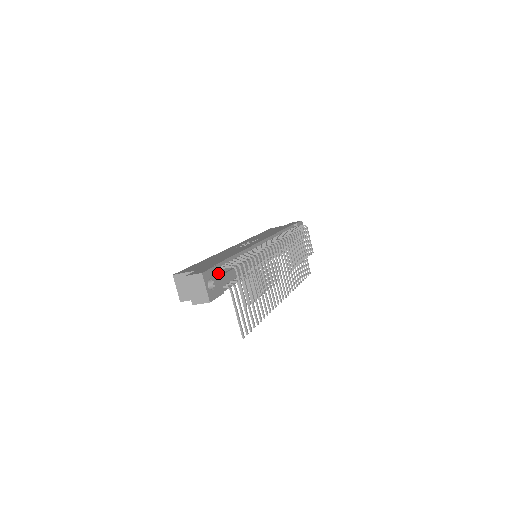
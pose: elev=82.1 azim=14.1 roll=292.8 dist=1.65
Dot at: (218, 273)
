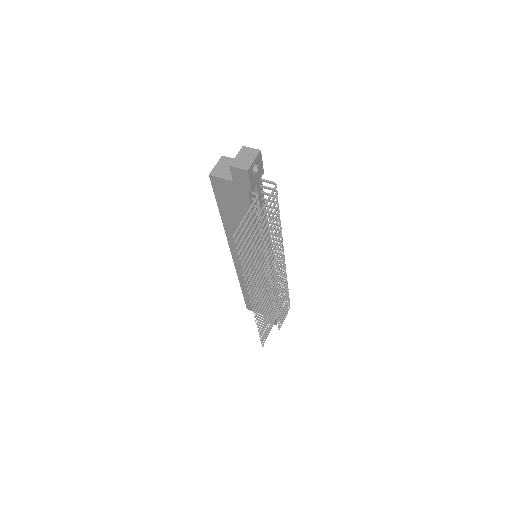
Dot at: (260, 177)
